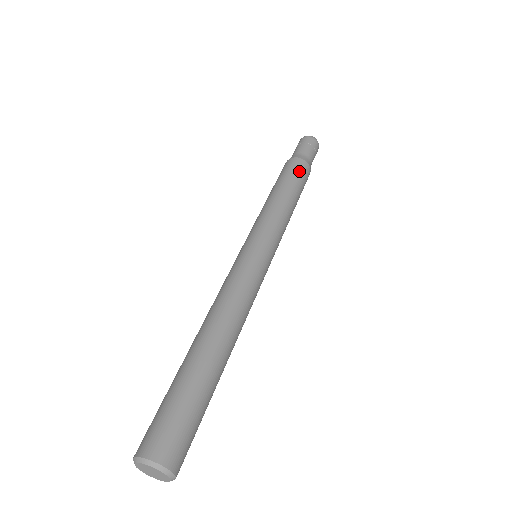
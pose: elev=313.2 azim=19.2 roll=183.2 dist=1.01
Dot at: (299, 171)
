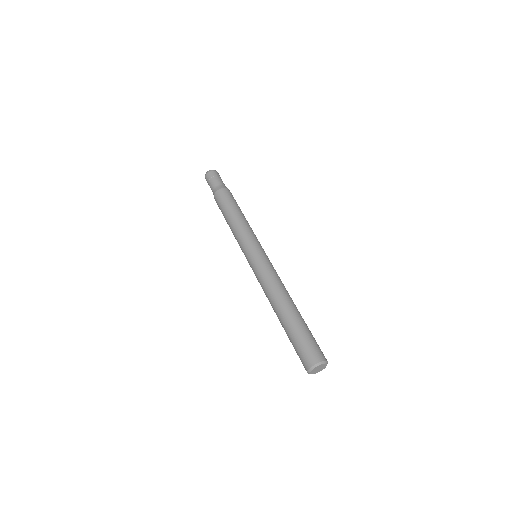
Dot at: (233, 197)
